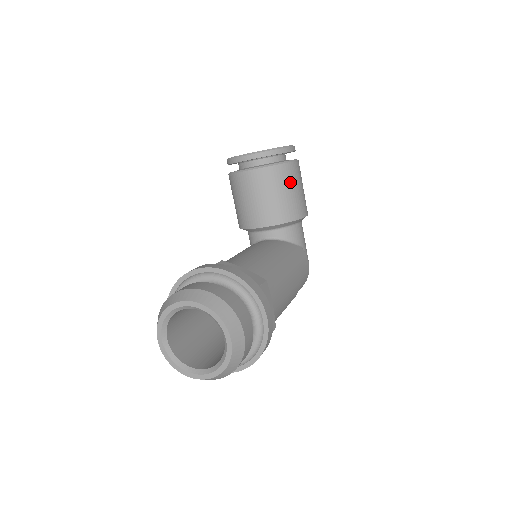
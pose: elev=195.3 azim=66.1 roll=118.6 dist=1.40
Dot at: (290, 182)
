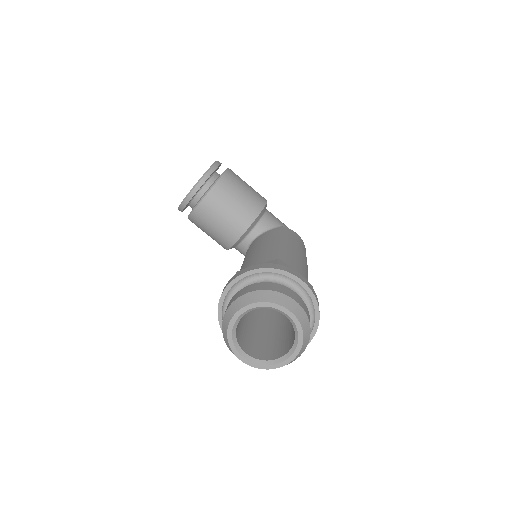
Dot at: (236, 187)
